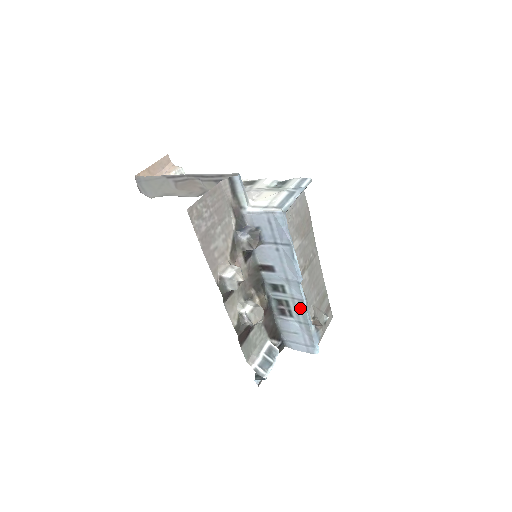
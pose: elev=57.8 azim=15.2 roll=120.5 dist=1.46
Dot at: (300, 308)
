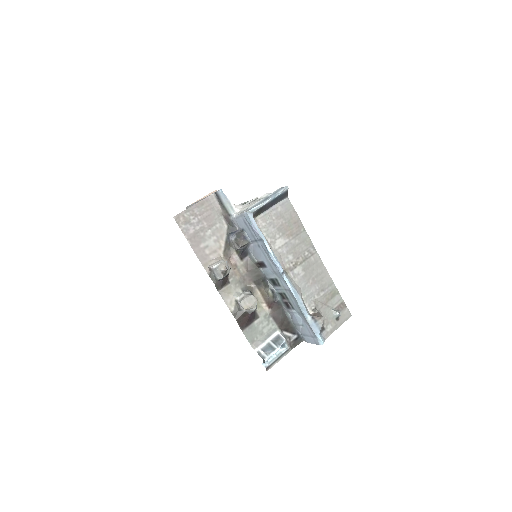
Dot at: (293, 299)
